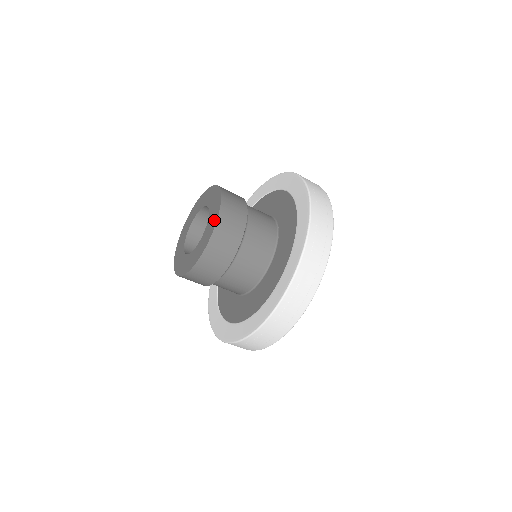
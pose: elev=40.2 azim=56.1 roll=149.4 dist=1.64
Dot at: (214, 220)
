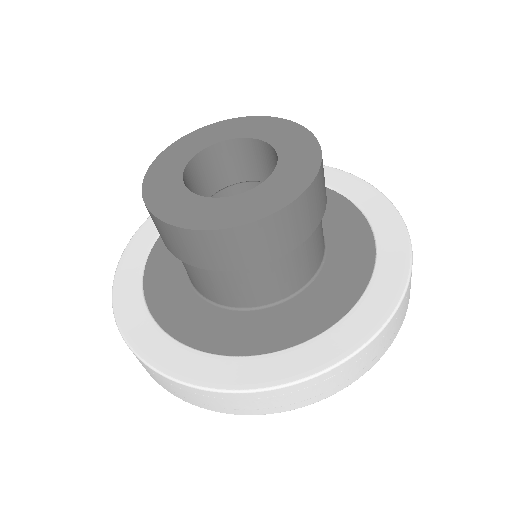
Dot at: (279, 199)
